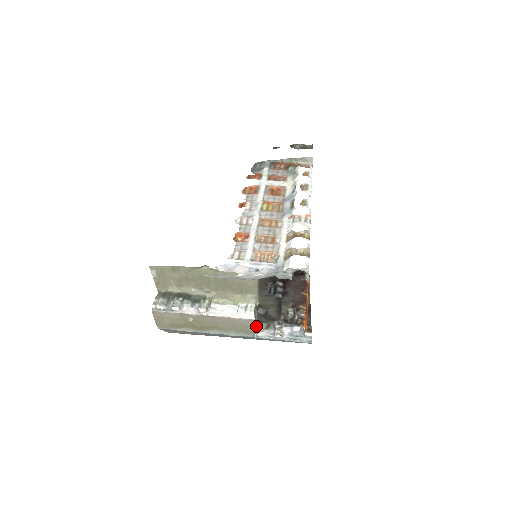
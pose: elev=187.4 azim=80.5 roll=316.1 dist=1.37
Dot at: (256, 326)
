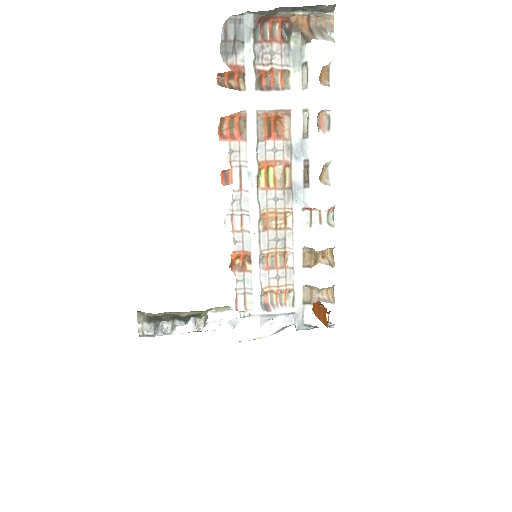
Dot at: occluded
